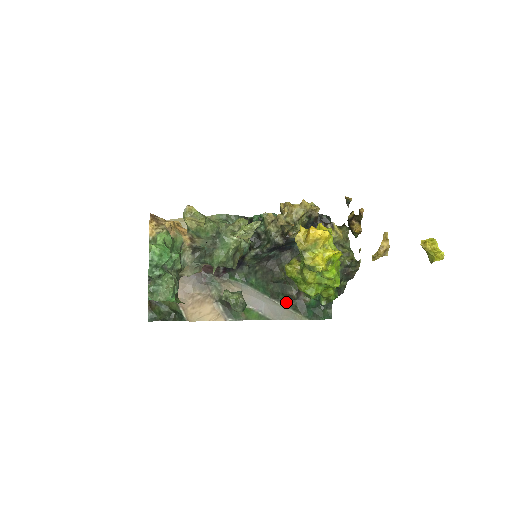
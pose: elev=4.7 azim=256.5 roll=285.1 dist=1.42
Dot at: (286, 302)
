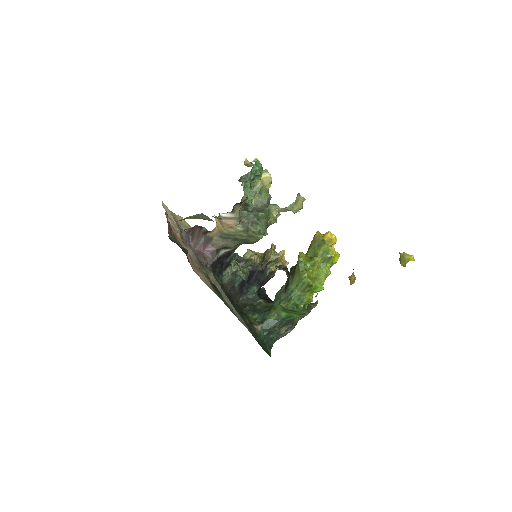
Dot at: (245, 321)
